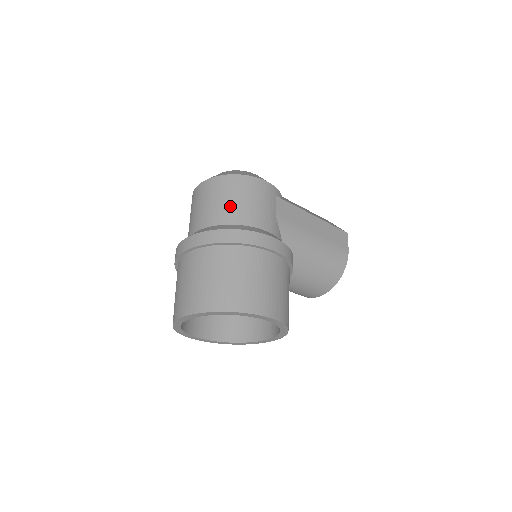
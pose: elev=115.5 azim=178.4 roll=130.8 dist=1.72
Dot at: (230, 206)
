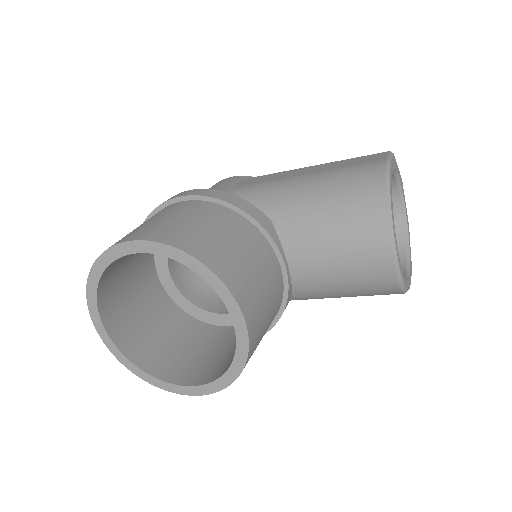
Dot at: occluded
